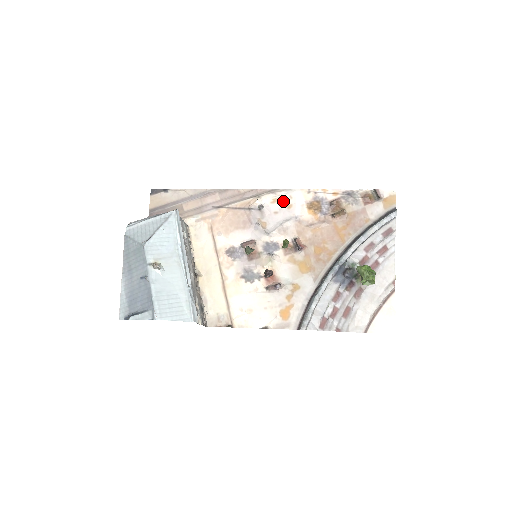
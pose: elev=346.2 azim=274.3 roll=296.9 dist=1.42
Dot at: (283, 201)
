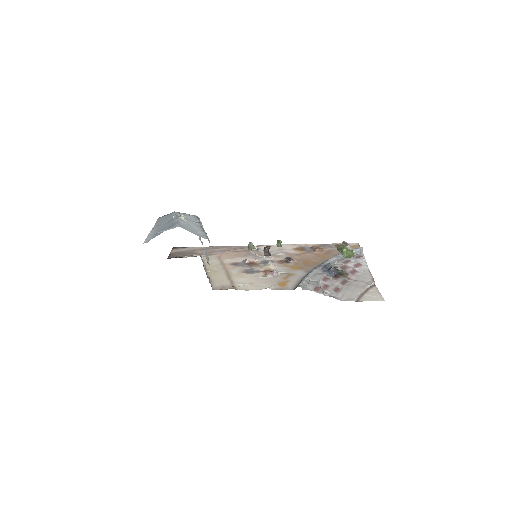
Dot at: (275, 248)
